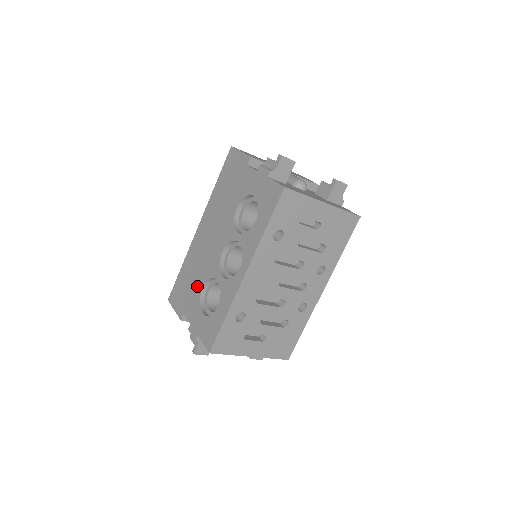
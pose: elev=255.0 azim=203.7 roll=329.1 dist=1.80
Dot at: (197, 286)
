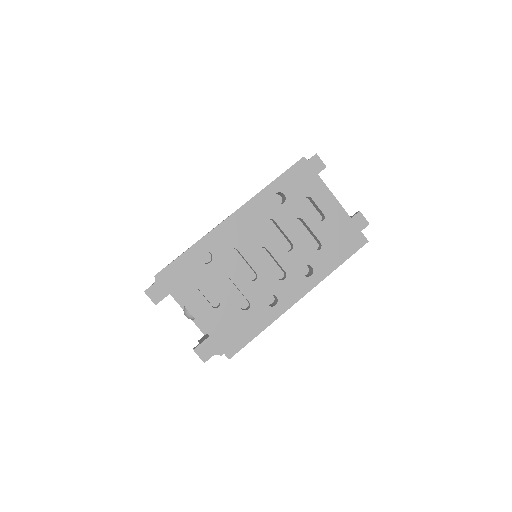
Dot at: occluded
